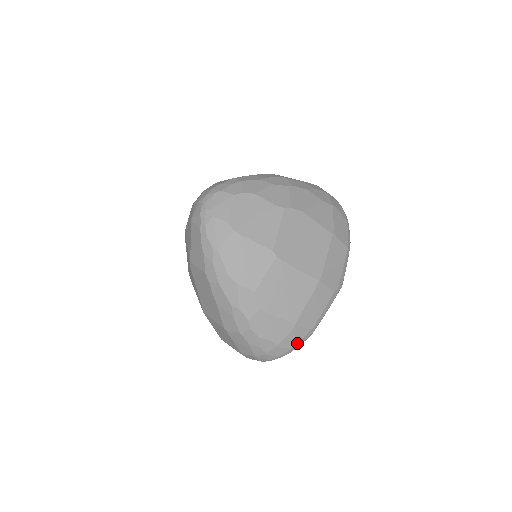
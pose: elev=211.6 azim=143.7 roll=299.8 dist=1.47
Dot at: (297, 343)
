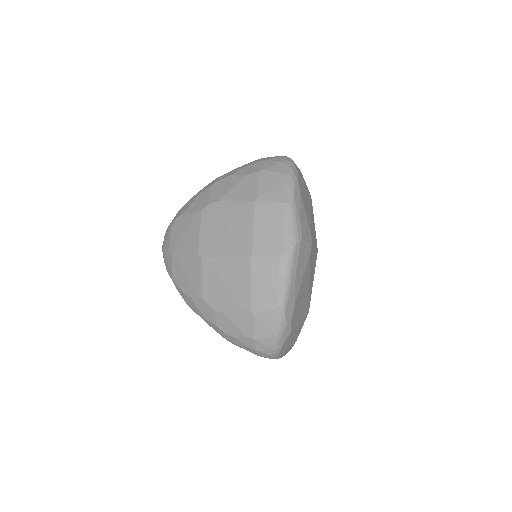
Dot at: (273, 328)
